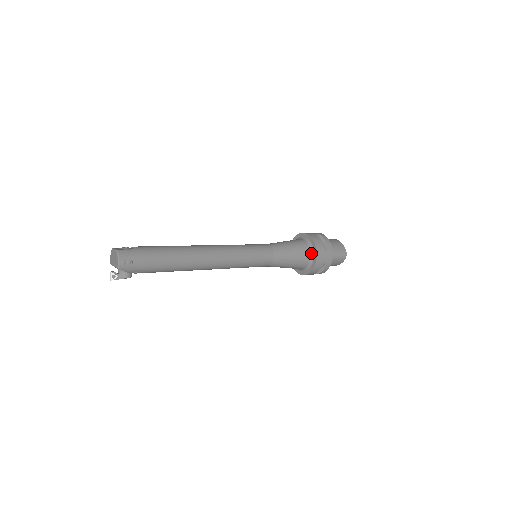
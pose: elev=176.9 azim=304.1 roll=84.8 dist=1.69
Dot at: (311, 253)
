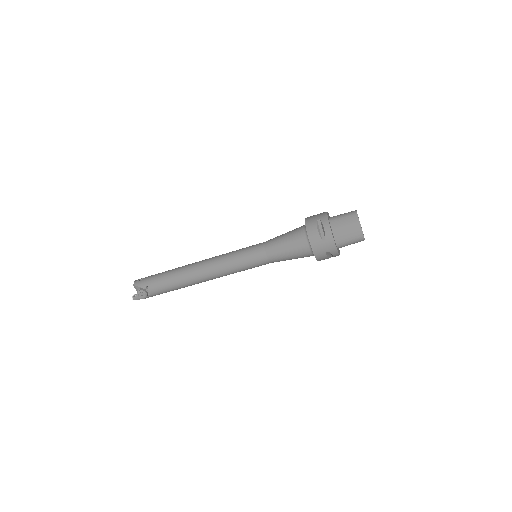
Dot at: occluded
